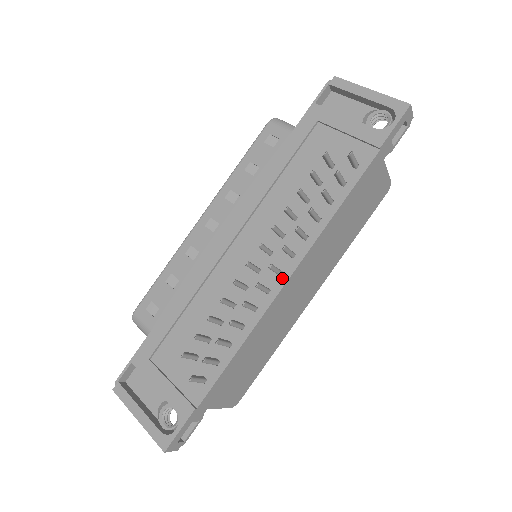
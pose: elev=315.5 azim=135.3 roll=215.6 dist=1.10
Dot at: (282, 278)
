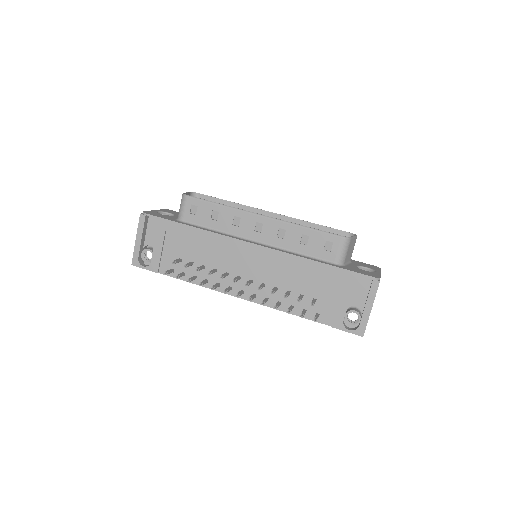
Dot at: occluded
